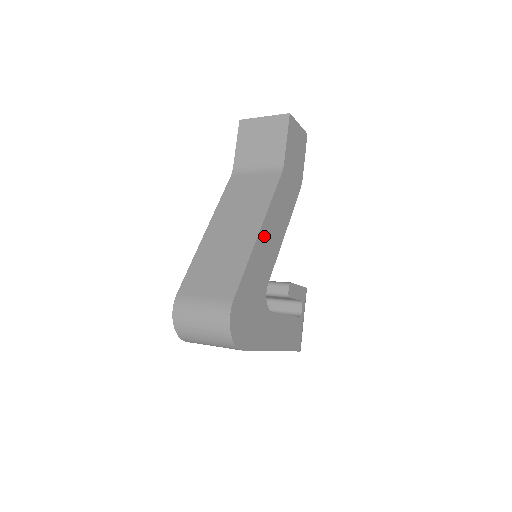
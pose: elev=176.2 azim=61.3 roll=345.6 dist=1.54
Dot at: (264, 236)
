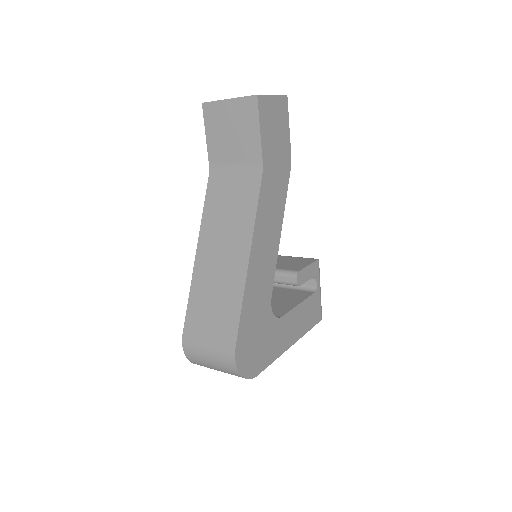
Dot at: (256, 259)
